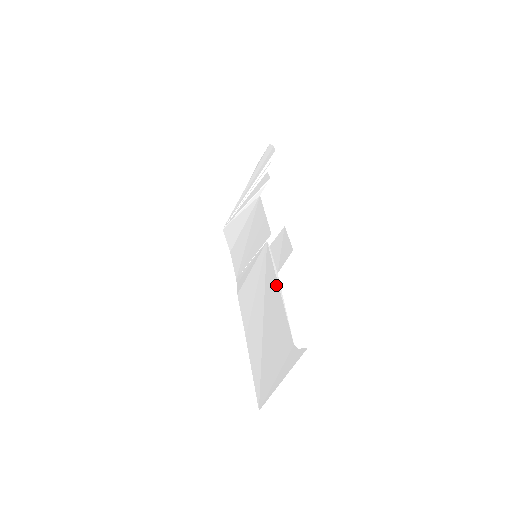
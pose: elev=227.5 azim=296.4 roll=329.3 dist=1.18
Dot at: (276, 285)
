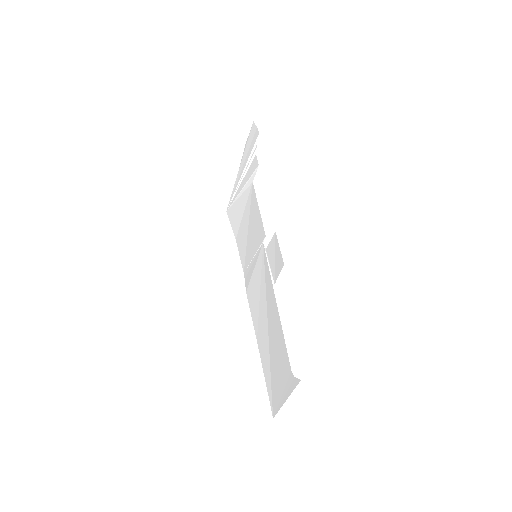
Dot at: (274, 298)
